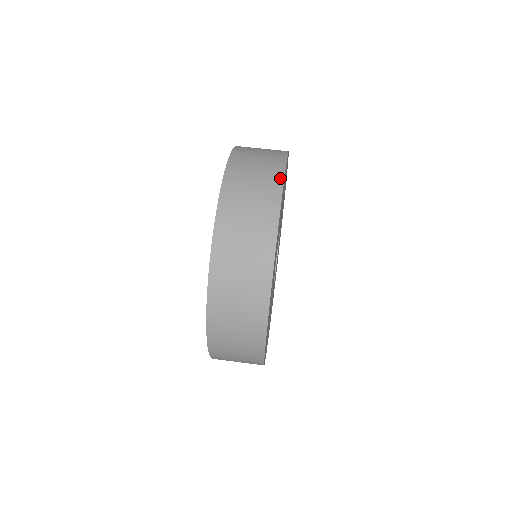
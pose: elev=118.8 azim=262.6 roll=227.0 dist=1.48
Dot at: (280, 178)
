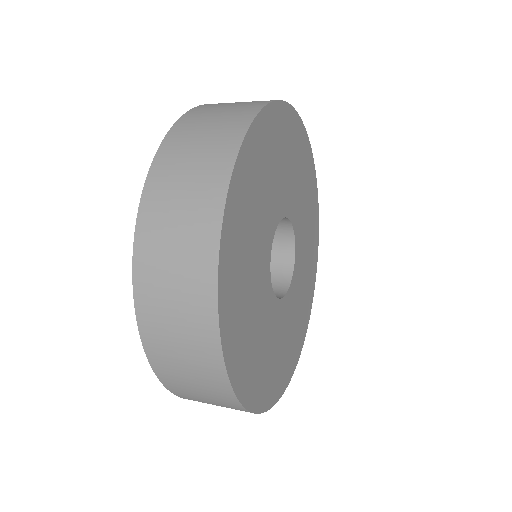
Dot at: occluded
